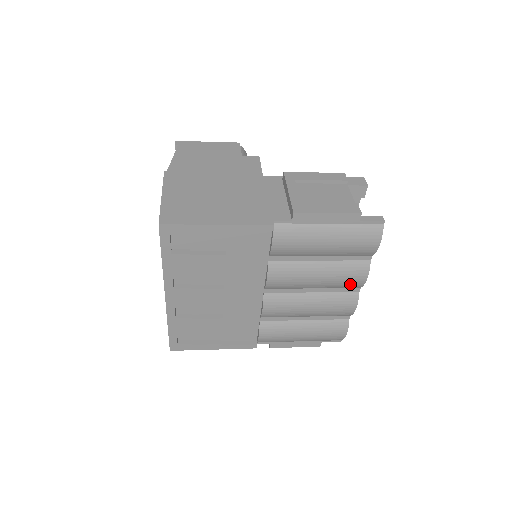
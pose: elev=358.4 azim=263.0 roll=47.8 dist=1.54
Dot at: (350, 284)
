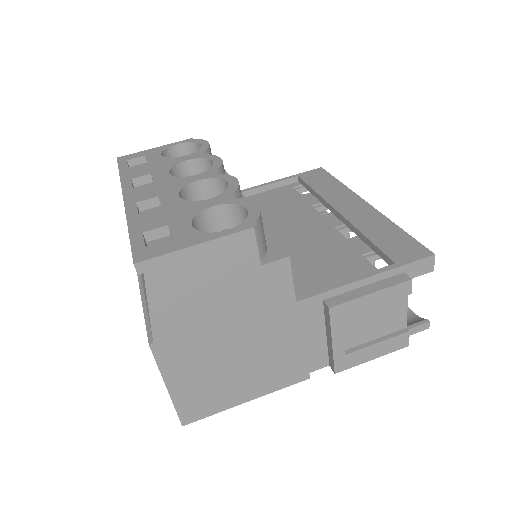
Dot at: occluded
